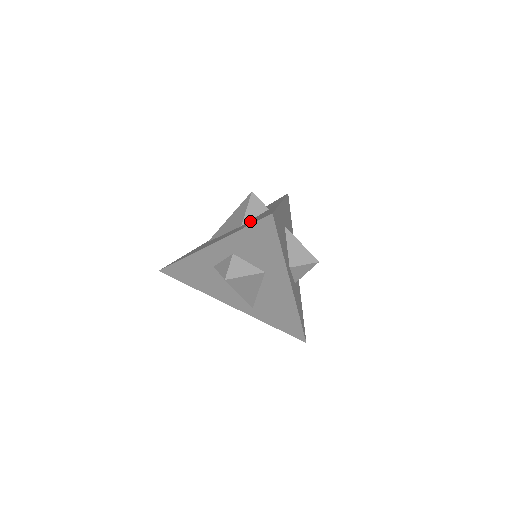
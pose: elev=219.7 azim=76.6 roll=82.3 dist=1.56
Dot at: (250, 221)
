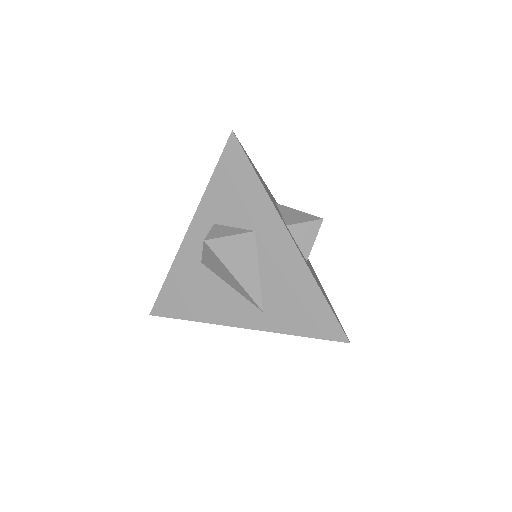
Dot at: occluded
